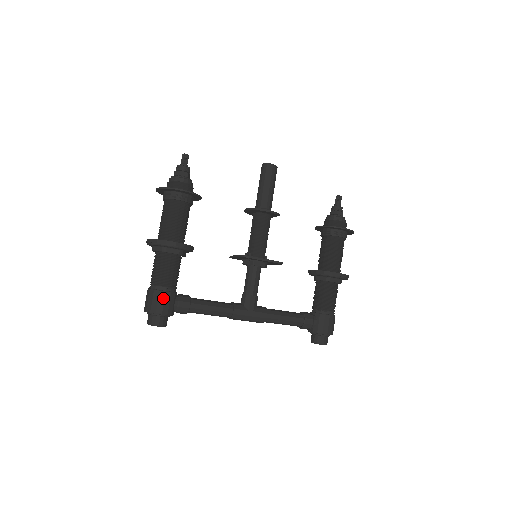
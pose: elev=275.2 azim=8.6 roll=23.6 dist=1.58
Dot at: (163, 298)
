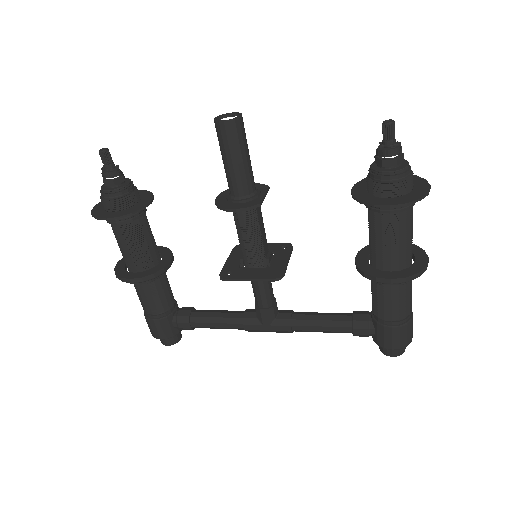
Dot at: (154, 326)
